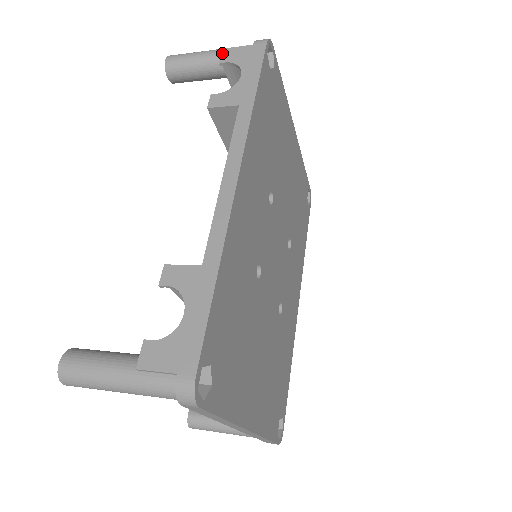
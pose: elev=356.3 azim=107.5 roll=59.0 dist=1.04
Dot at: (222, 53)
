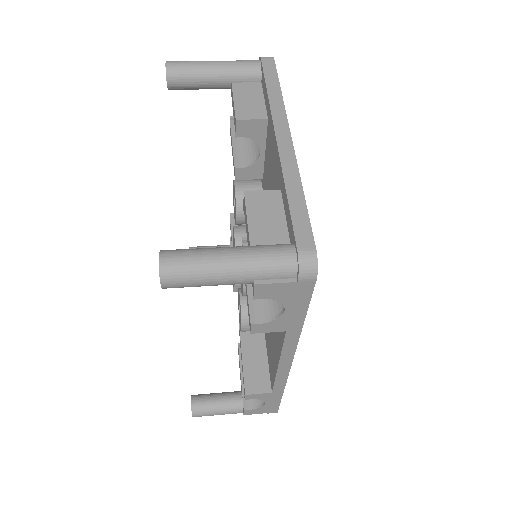
Dot at: (254, 290)
